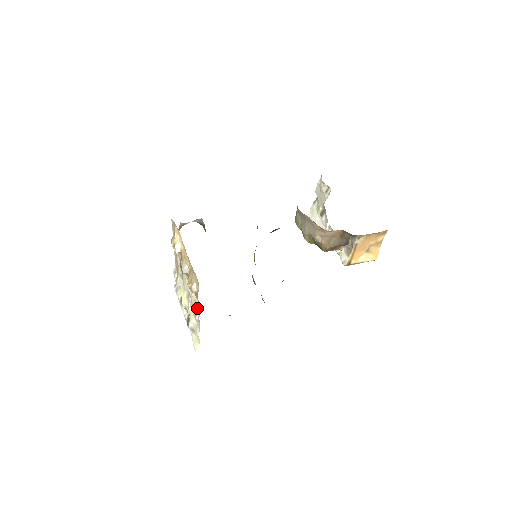
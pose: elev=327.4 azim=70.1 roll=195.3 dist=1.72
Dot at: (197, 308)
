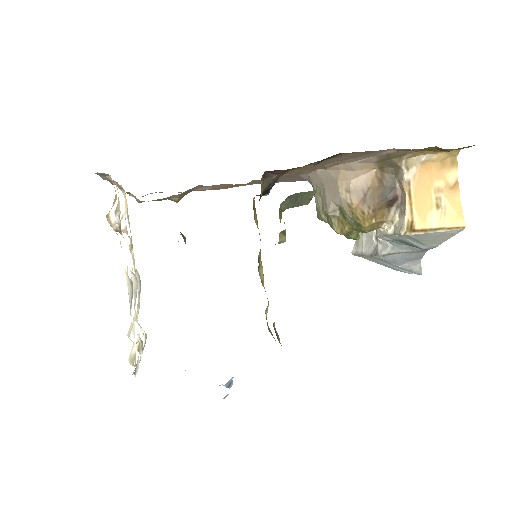
Dot at: occluded
